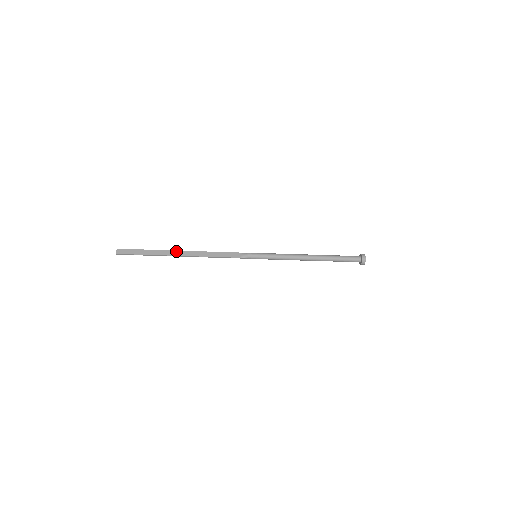
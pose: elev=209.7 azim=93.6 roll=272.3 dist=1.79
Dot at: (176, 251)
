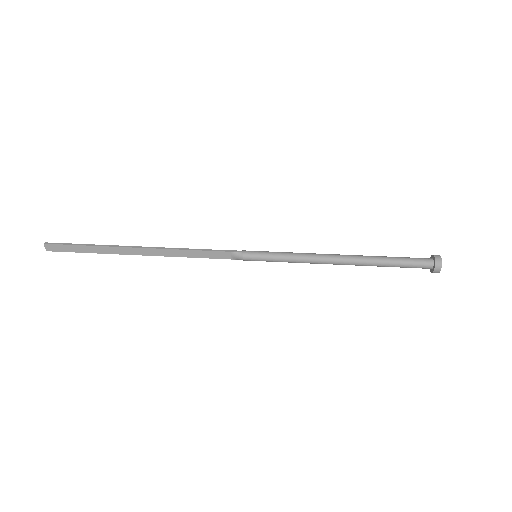
Dot at: (131, 248)
